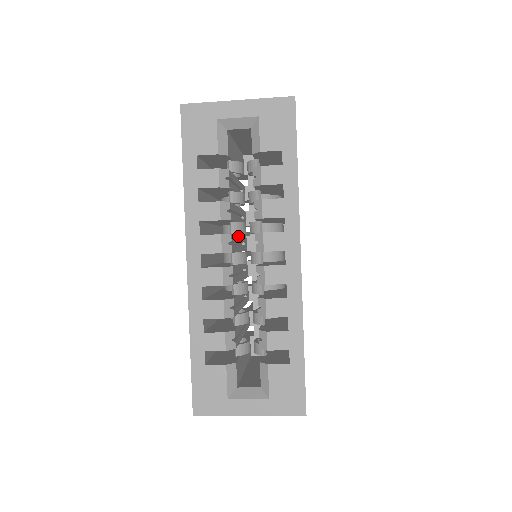
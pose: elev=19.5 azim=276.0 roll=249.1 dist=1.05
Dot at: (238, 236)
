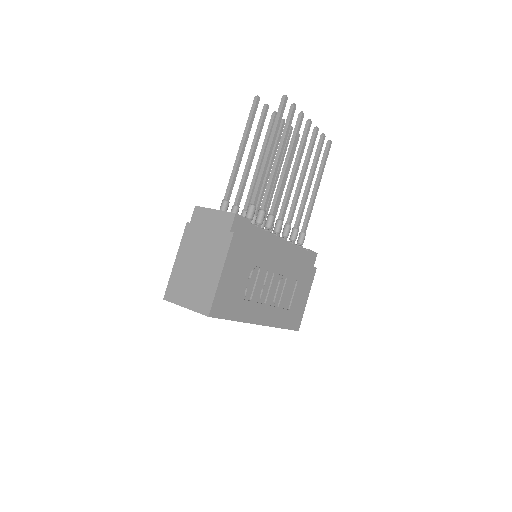
Dot at: occluded
